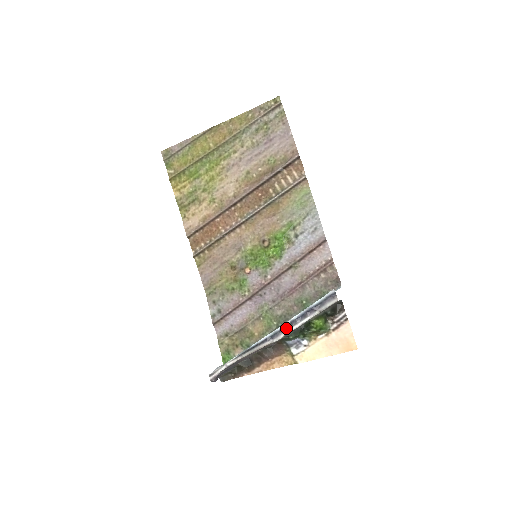
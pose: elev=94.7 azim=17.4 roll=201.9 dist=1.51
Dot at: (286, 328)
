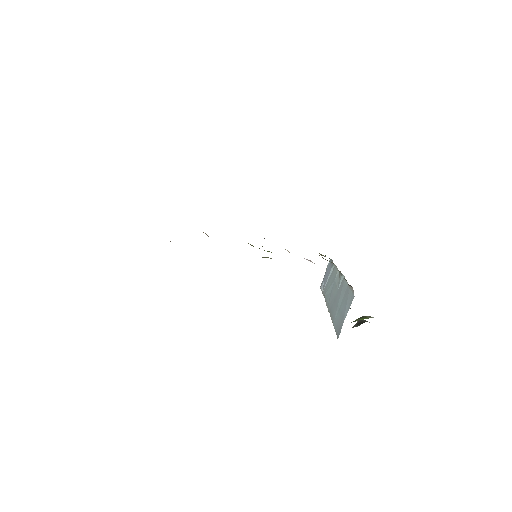
Dot at: occluded
